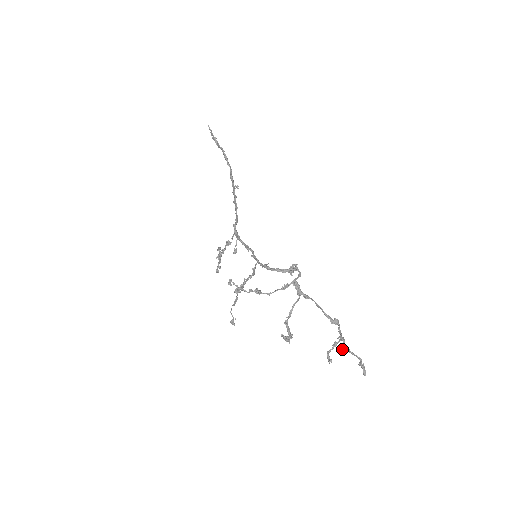
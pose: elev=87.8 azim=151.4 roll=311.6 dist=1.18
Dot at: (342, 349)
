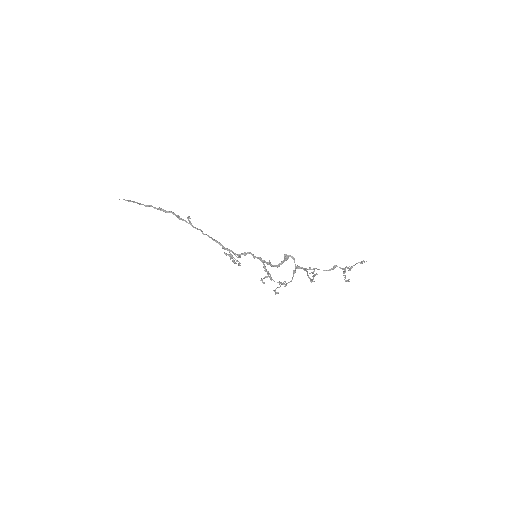
Dot at: occluded
